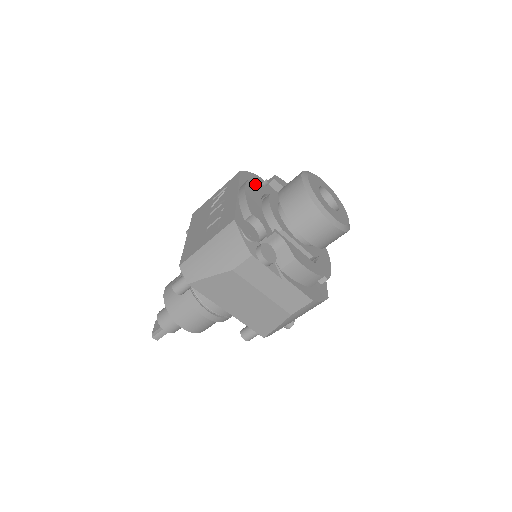
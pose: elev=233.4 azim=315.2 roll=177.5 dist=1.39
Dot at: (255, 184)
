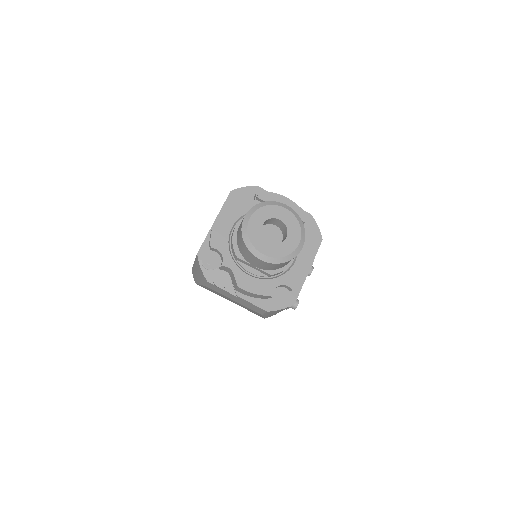
Dot at: (233, 208)
